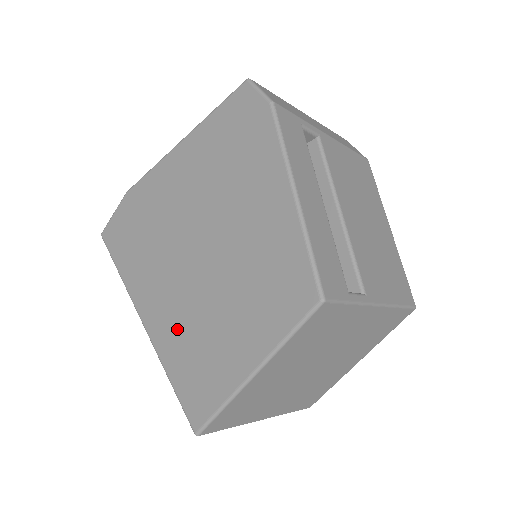
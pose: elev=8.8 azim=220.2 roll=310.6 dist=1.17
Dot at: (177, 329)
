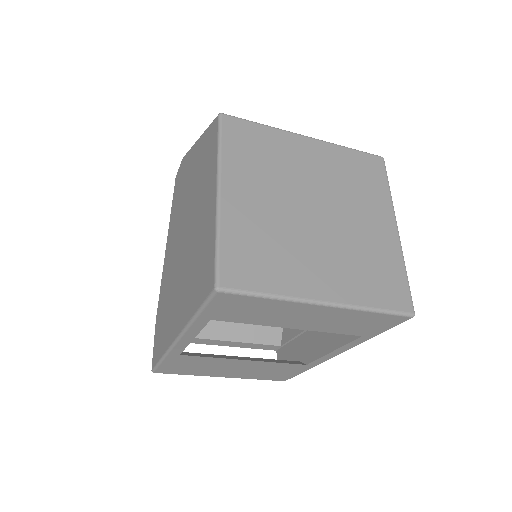
Dot at: (188, 286)
